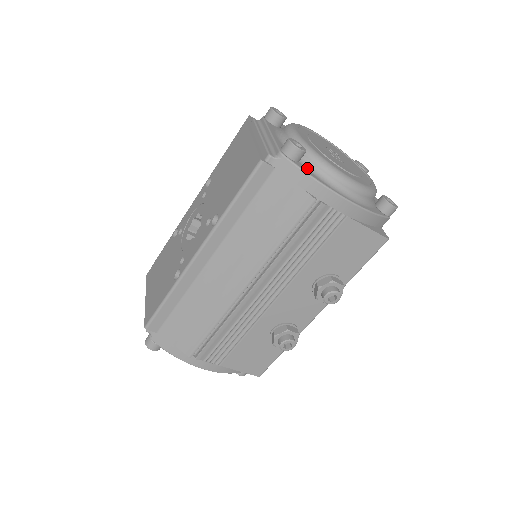
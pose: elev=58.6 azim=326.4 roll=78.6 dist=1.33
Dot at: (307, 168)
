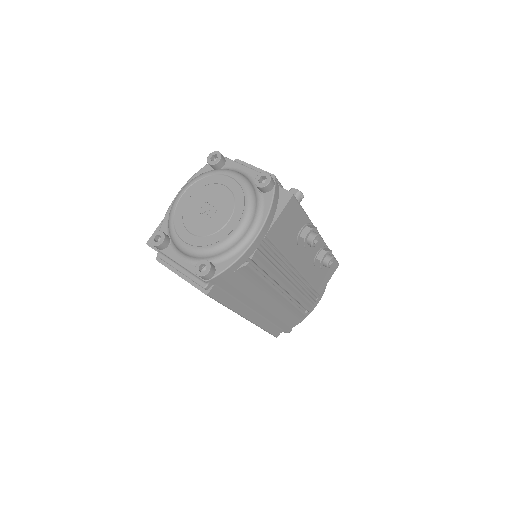
Dot at: (221, 261)
